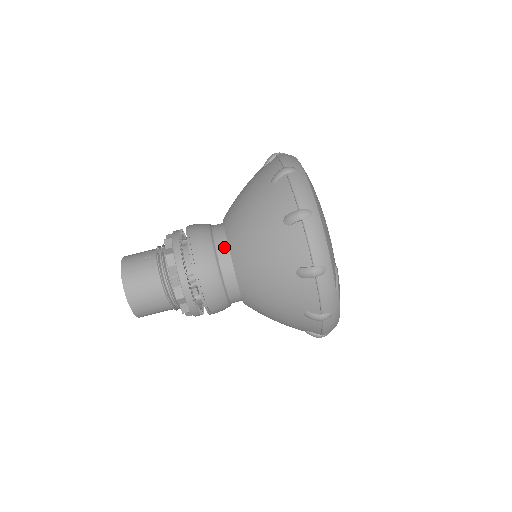
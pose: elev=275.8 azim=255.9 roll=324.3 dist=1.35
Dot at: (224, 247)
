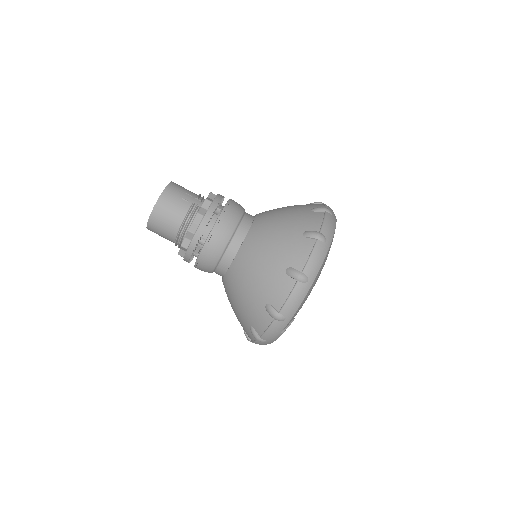
Dot at: (239, 241)
